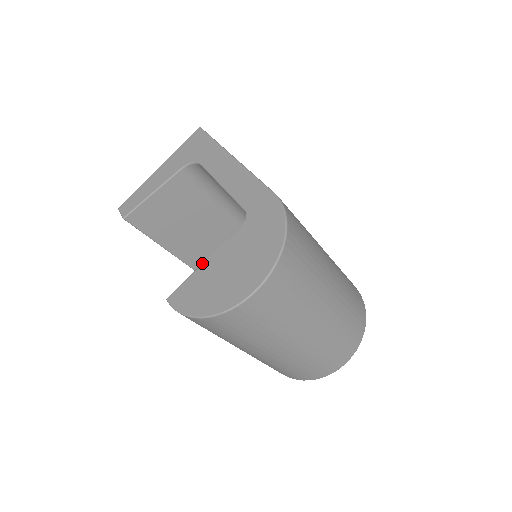
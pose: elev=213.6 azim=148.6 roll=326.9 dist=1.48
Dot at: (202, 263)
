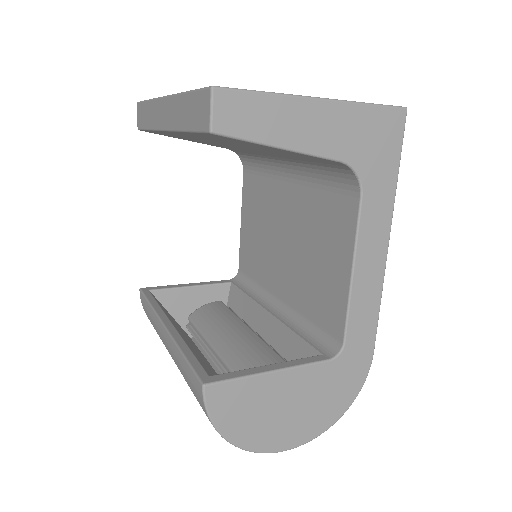
Dot at: occluded
